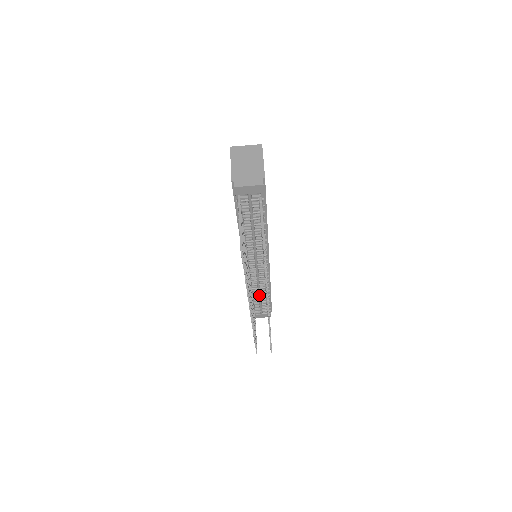
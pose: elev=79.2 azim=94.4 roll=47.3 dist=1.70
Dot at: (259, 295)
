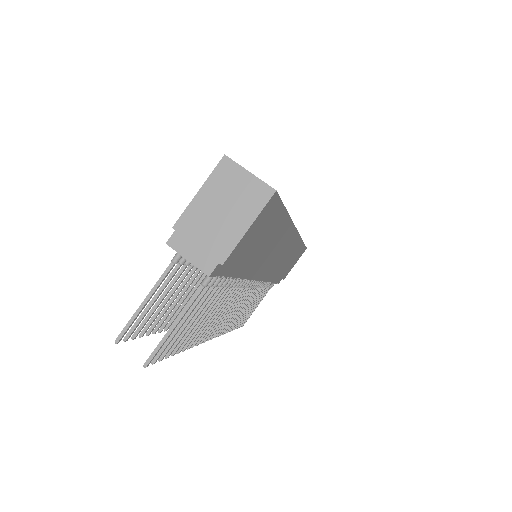
Dot at: occluded
